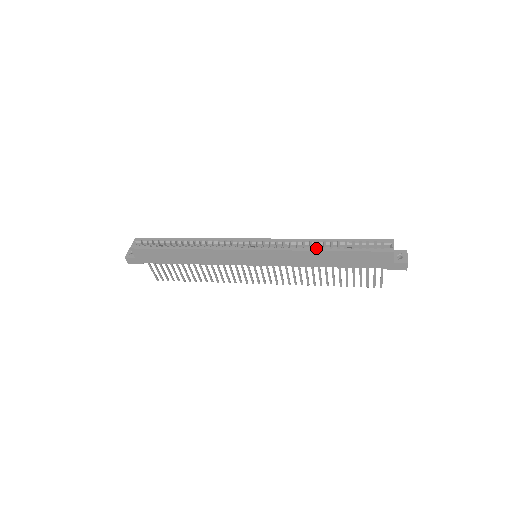
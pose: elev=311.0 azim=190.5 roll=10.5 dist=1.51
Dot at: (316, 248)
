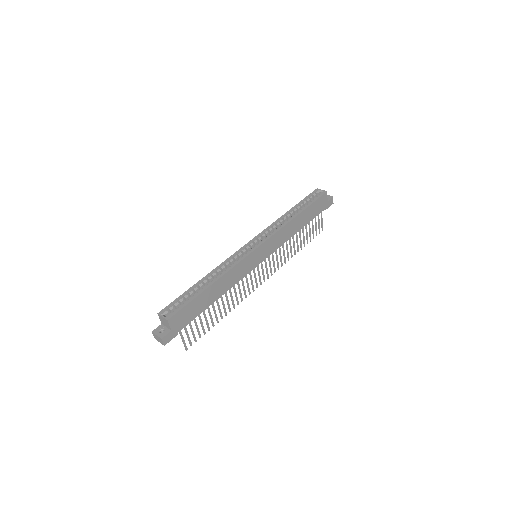
Dot at: (291, 218)
